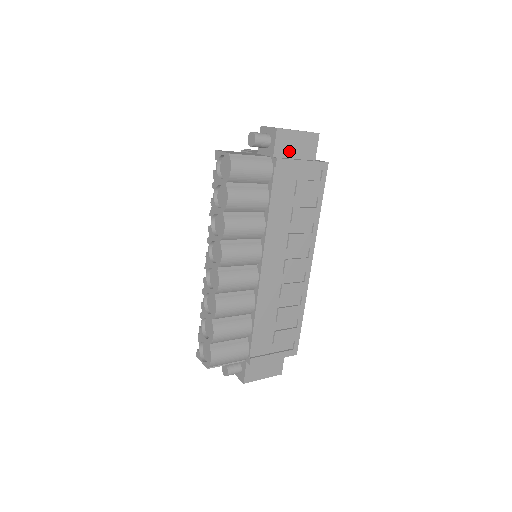
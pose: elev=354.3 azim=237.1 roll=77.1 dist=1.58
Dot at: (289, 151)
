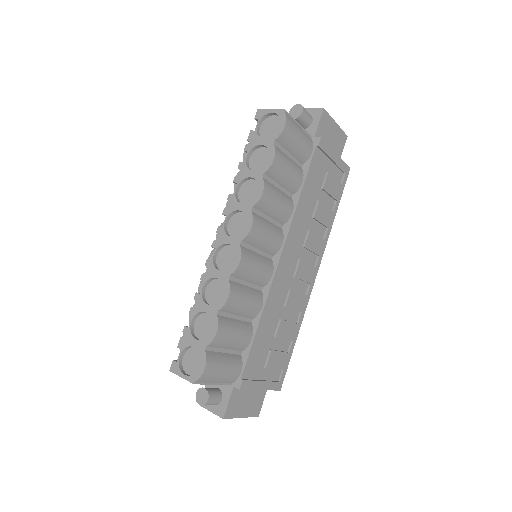
Dot at: (326, 139)
